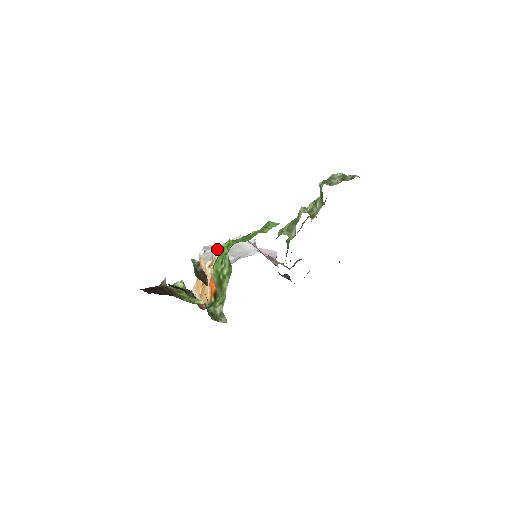
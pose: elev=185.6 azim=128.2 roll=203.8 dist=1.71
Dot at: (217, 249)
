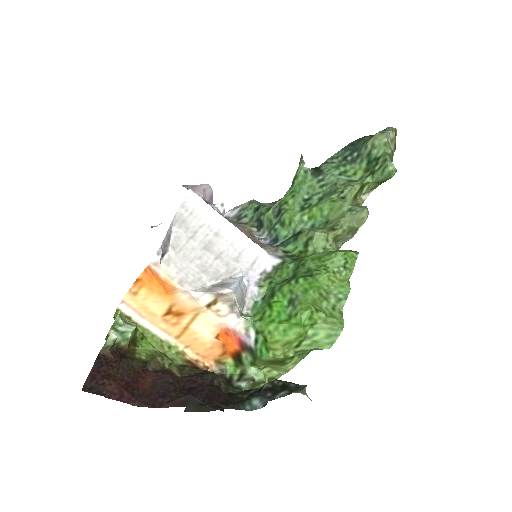
Dot at: (180, 243)
